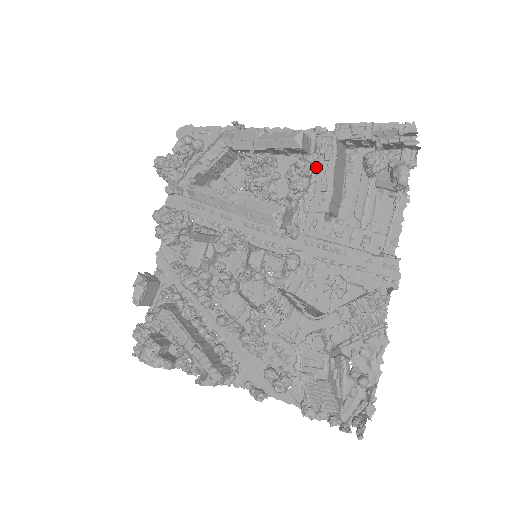
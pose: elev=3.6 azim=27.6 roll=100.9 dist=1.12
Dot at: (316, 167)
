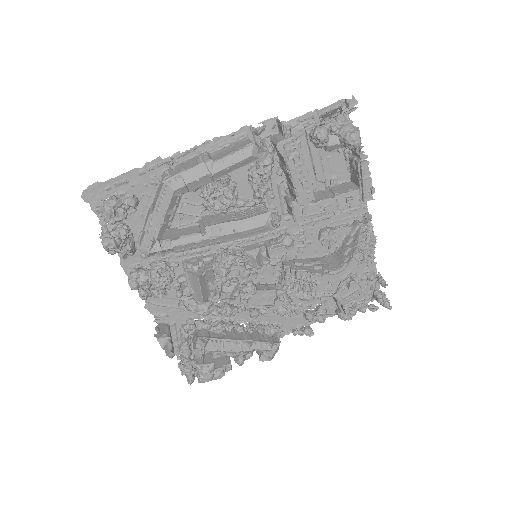
Dot at: occluded
